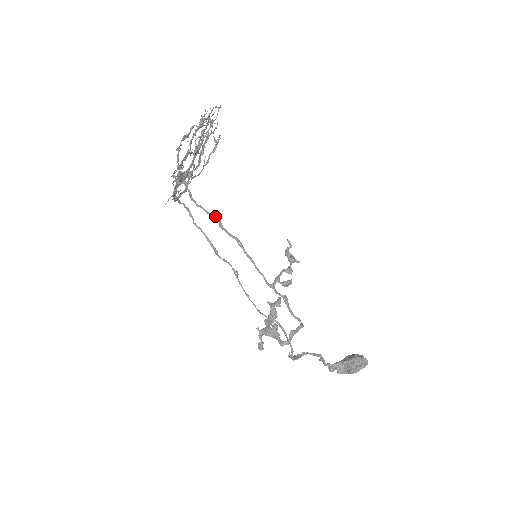
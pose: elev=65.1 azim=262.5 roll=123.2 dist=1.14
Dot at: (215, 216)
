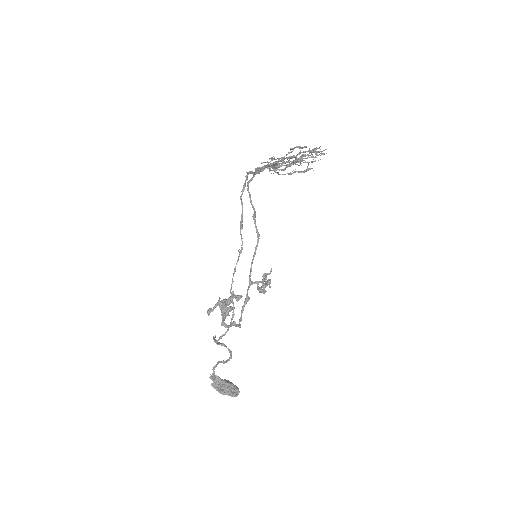
Dot at: occluded
